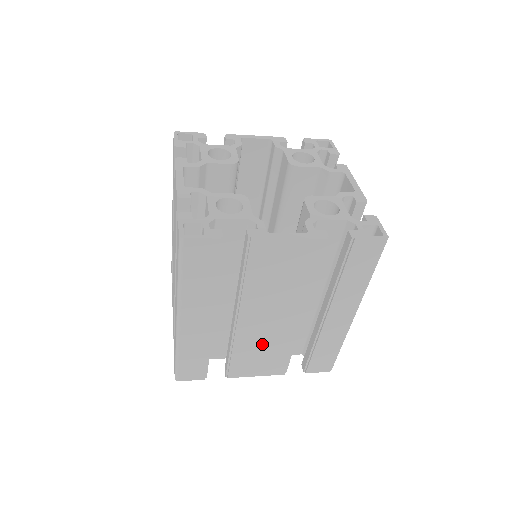
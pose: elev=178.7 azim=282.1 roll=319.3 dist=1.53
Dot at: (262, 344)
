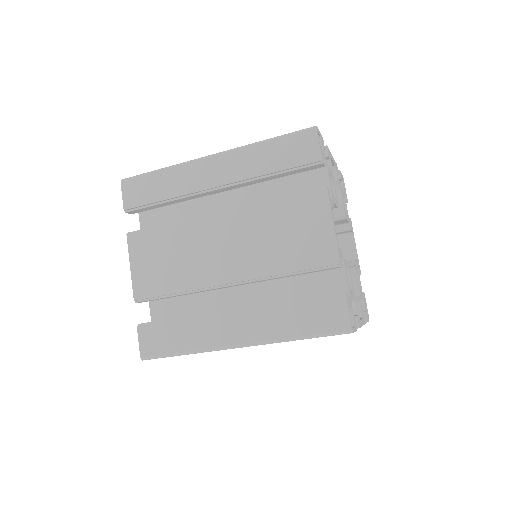
Dot at: occluded
